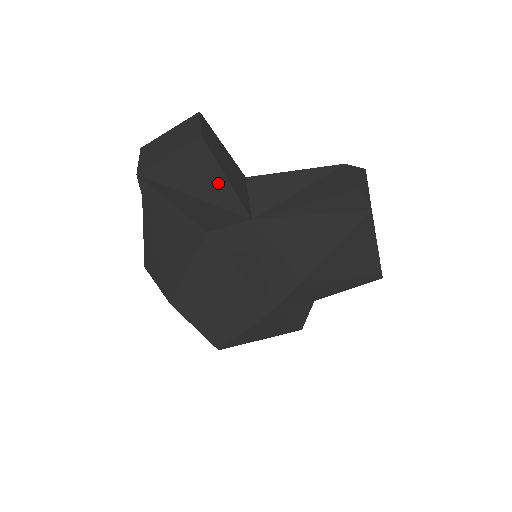
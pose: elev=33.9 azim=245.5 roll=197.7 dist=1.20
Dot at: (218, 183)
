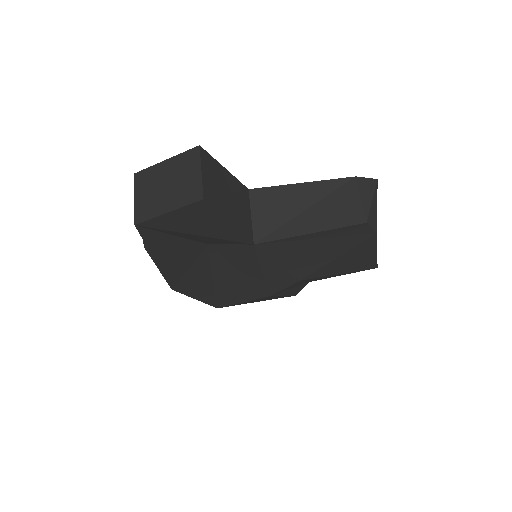
Dot at: (220, 226)
